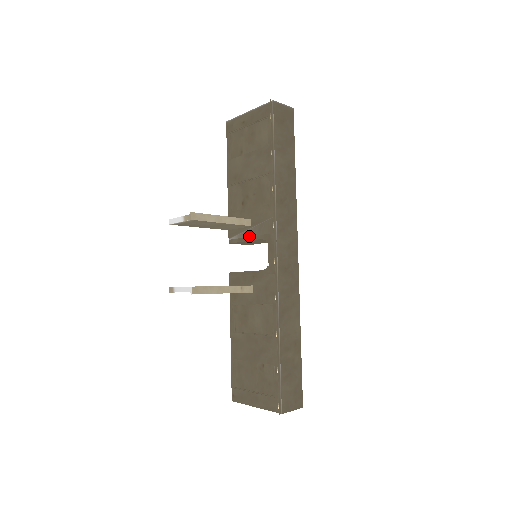
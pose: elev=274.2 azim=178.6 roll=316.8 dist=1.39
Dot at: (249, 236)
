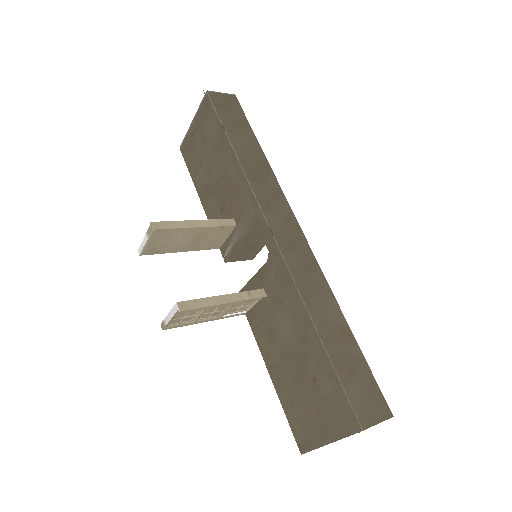
Dot at: (239, 237)
